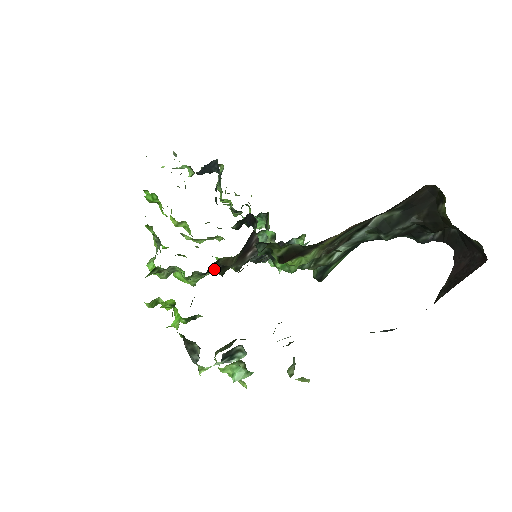
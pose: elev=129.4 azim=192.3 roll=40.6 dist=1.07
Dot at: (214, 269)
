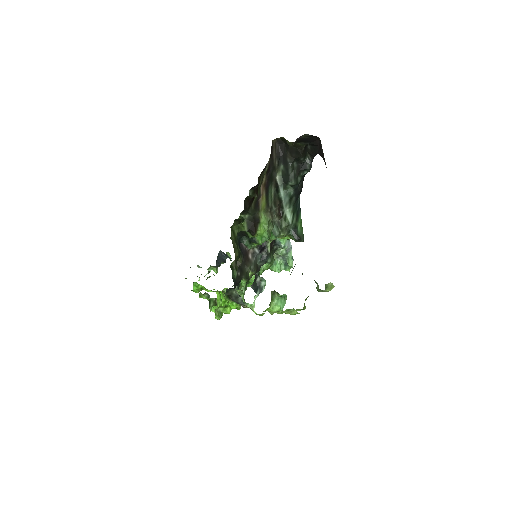
Dot at: (237, 275)
